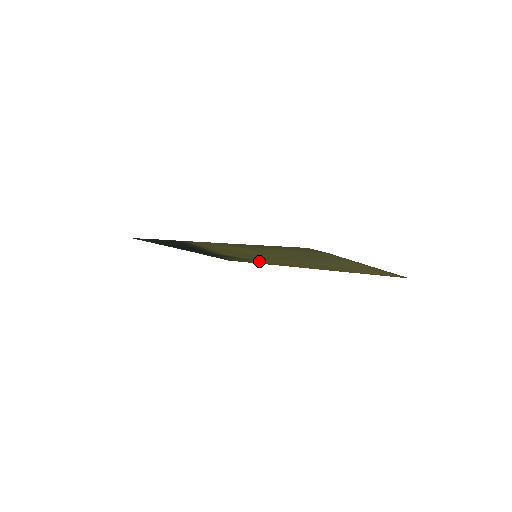
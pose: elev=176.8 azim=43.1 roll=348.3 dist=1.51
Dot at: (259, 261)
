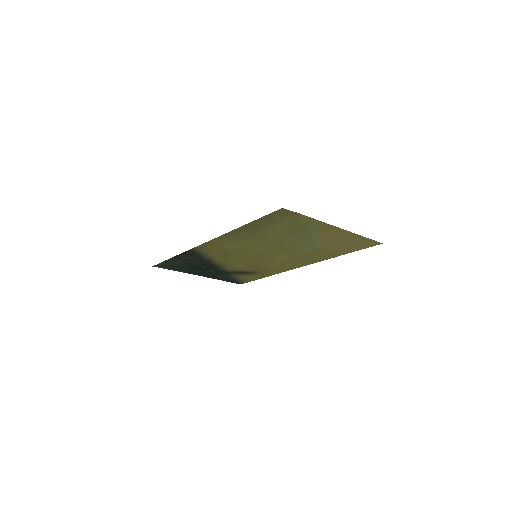
Dot at: (263, 270)
